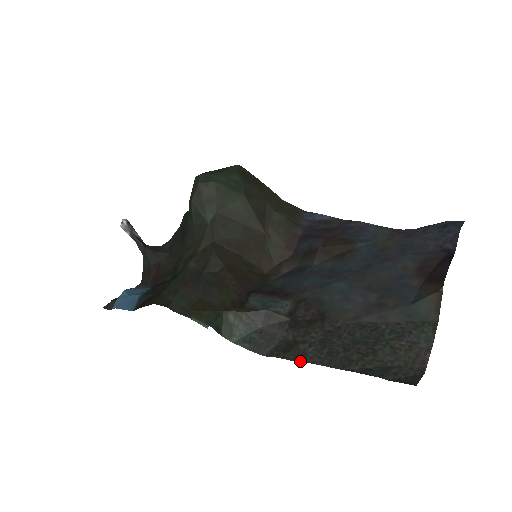
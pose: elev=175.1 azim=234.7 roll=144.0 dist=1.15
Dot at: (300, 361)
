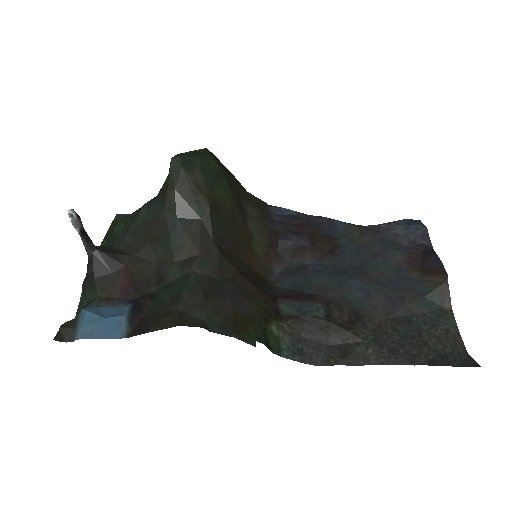
Dot at: (366, 364)
